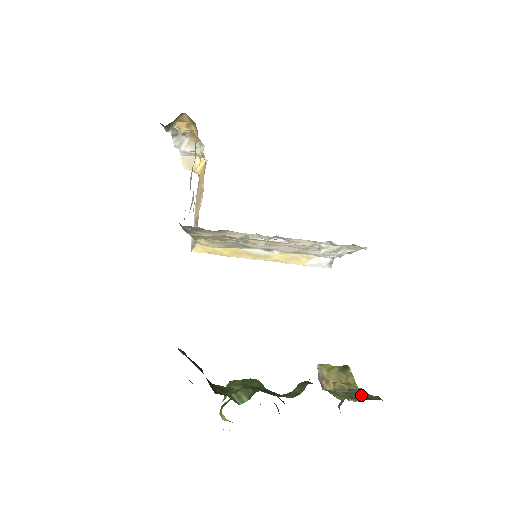
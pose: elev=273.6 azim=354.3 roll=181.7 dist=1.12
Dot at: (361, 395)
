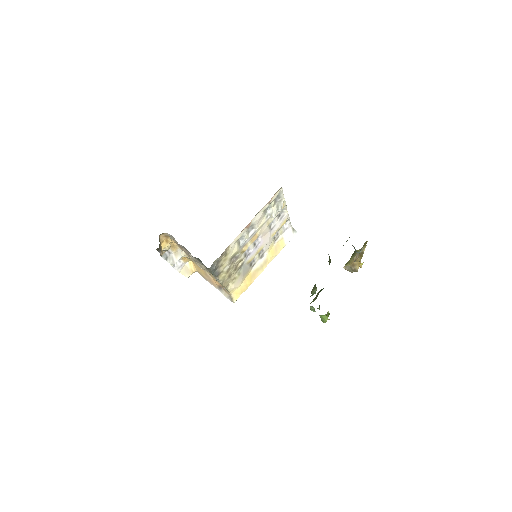
Dot at: occluded
